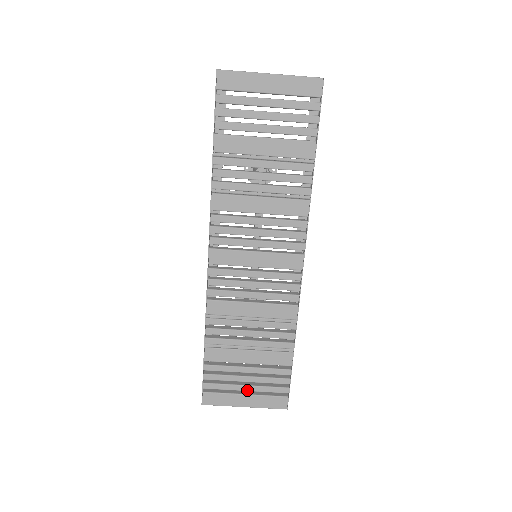
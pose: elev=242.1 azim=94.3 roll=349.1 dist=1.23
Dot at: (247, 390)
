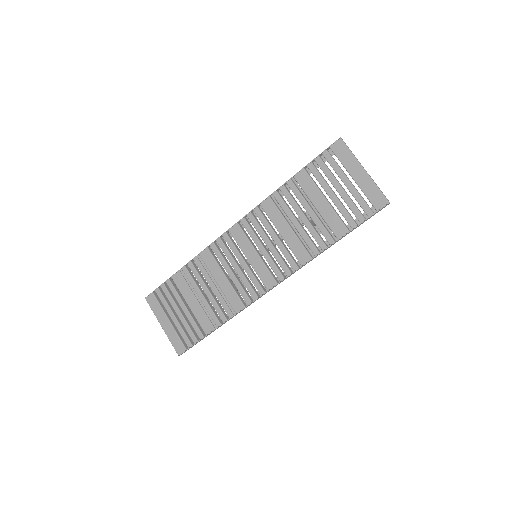
Dot at: (172, 319)
